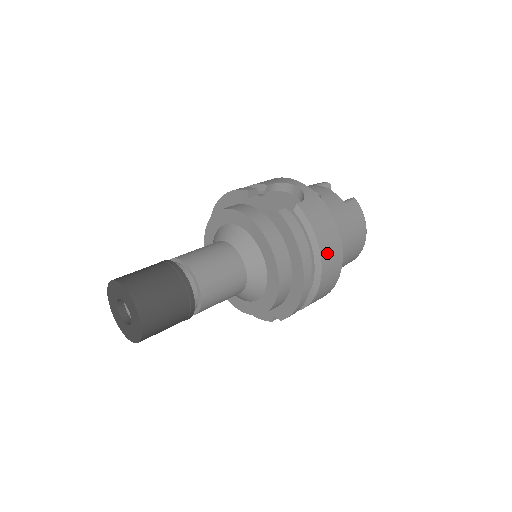
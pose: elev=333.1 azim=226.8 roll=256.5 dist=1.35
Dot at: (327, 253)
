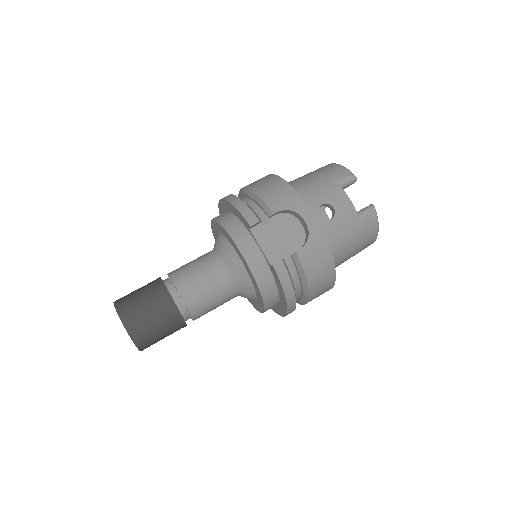
Dot at: (317, 290)
